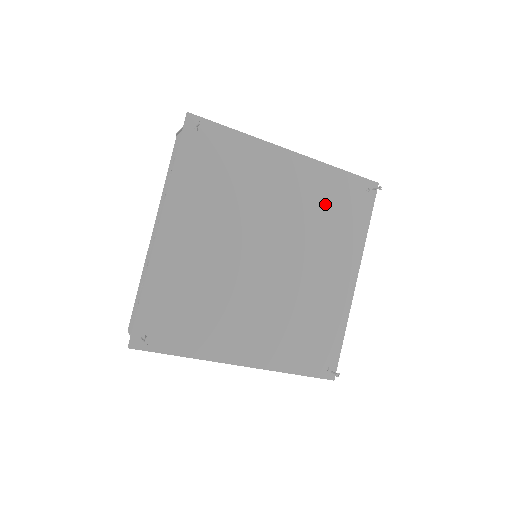
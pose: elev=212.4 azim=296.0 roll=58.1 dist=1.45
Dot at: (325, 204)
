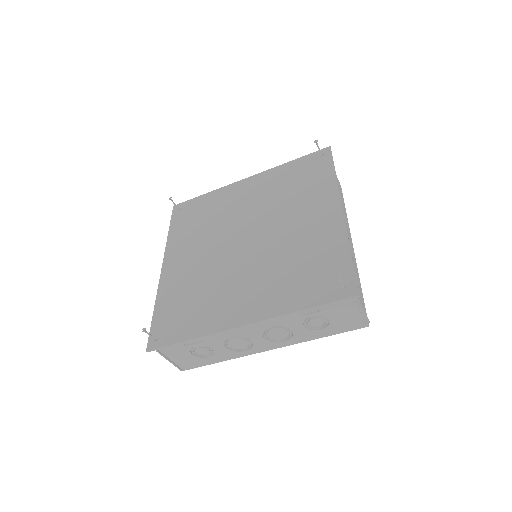
Dot at: (285, 185)
